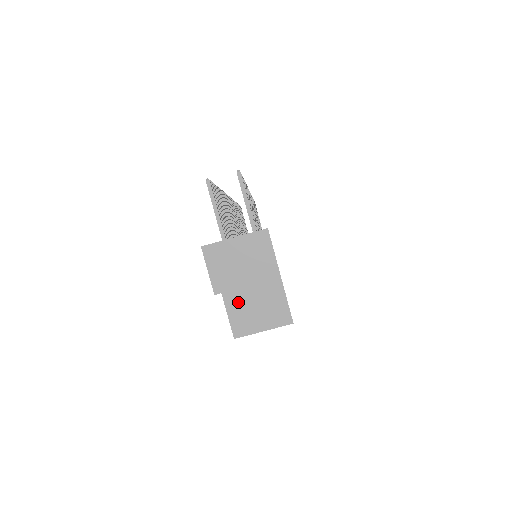
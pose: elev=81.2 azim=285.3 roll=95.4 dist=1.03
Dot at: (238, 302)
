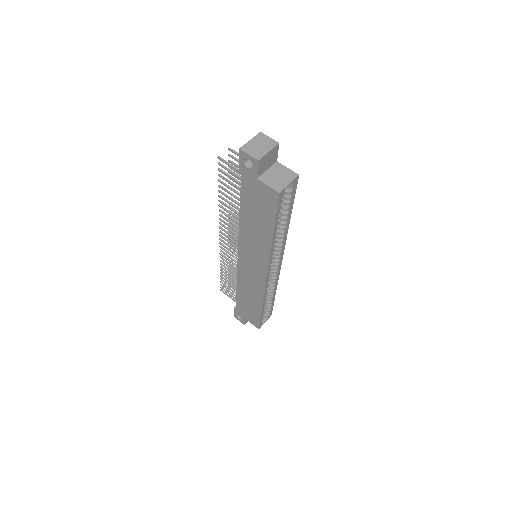
Dot at: (269, 179)
